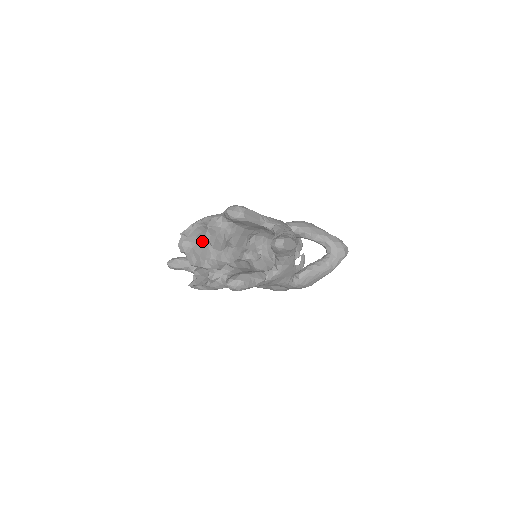
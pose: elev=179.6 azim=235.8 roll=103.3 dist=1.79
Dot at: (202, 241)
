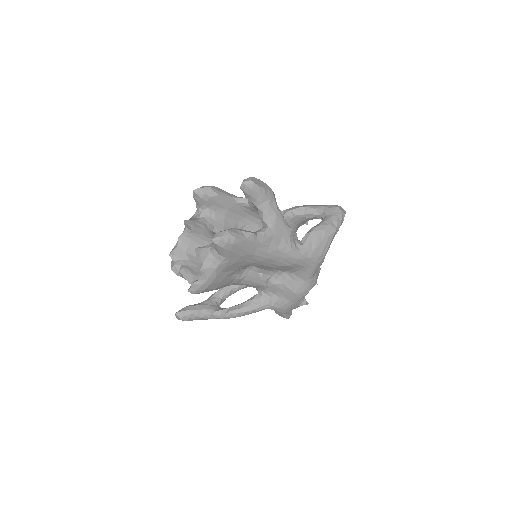
Dot at: (194, 258)
